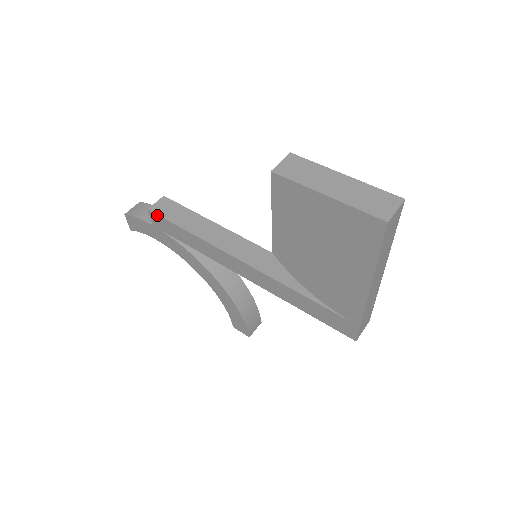
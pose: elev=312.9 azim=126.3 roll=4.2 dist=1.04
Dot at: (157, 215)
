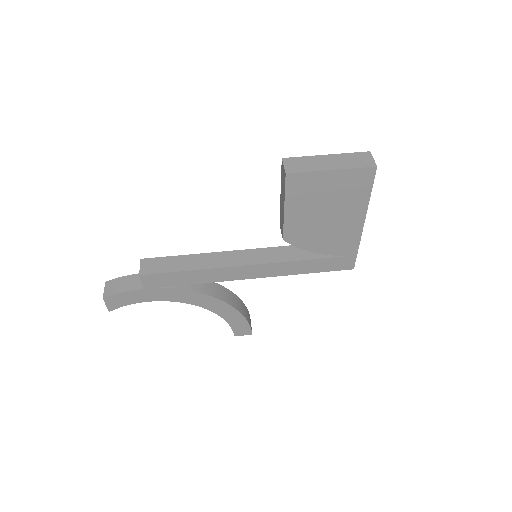
Dot at: (152, 275)
